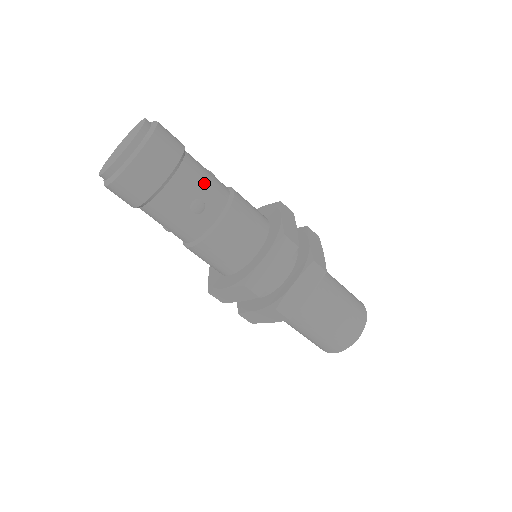
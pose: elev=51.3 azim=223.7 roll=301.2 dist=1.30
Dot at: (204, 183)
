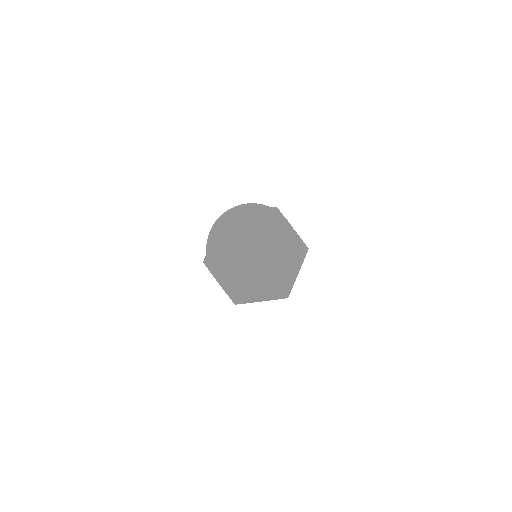
Dot at: occluded
